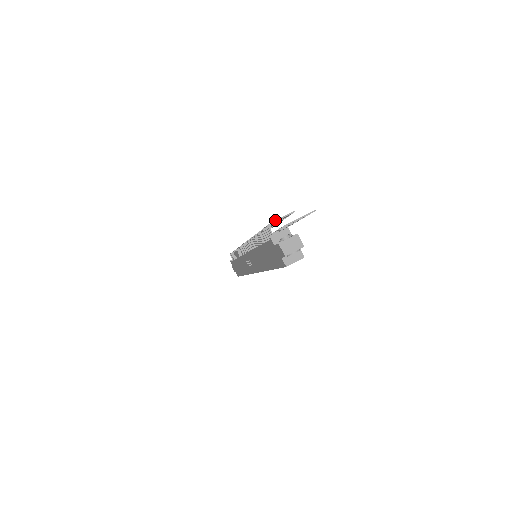
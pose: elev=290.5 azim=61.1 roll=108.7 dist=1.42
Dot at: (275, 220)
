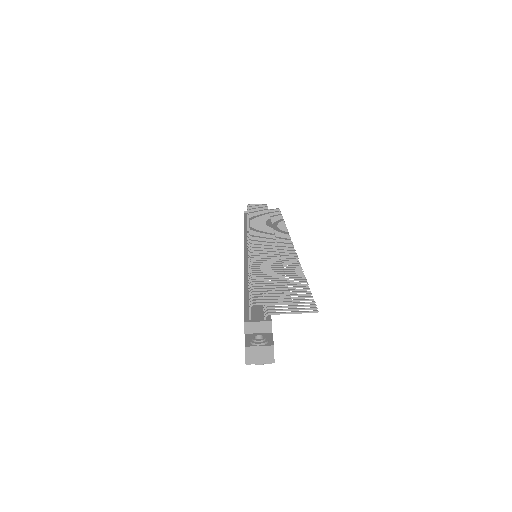
Dot at: (262, 302)
